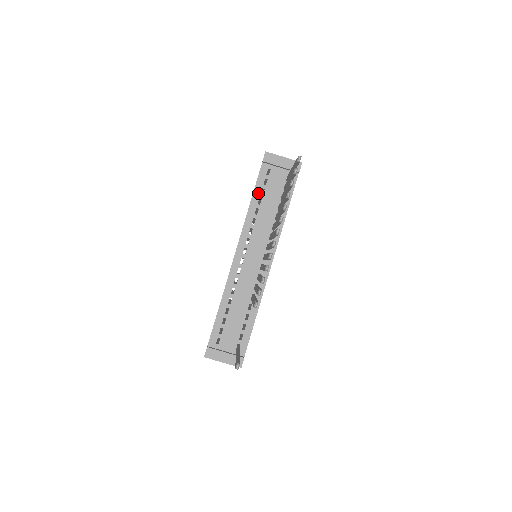
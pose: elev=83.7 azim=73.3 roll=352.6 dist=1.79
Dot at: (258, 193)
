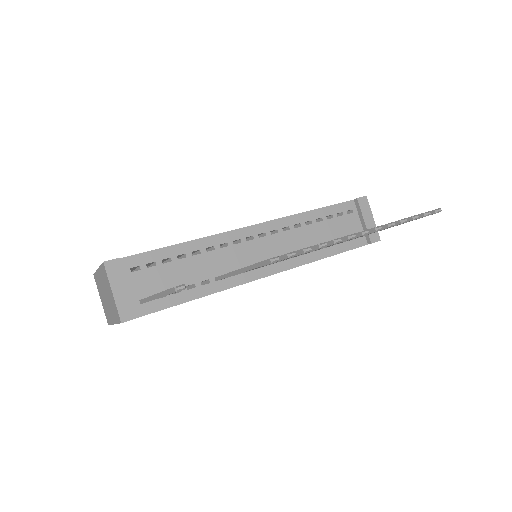
Dot at: (326, 213)
